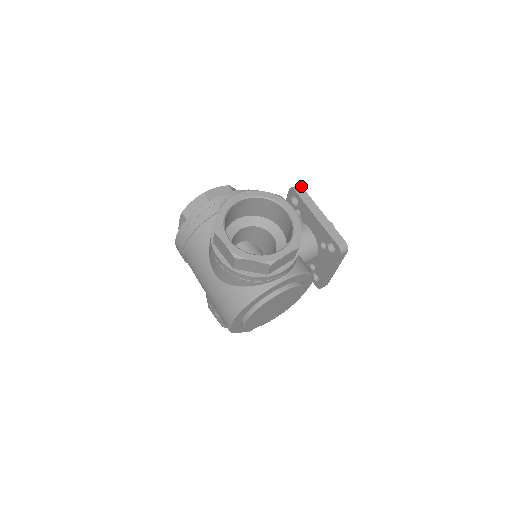
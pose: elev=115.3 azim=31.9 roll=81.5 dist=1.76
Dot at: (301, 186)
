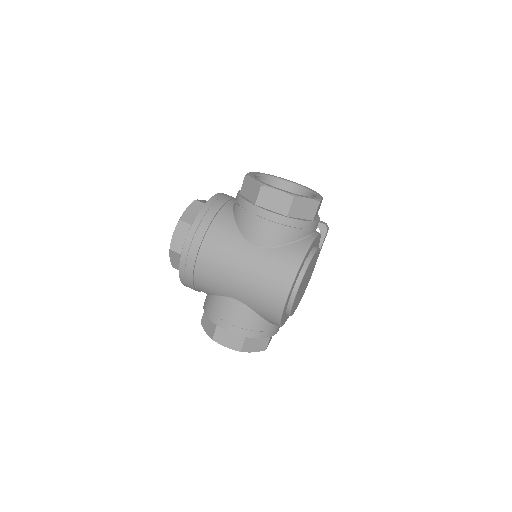
Dot at: occluded
